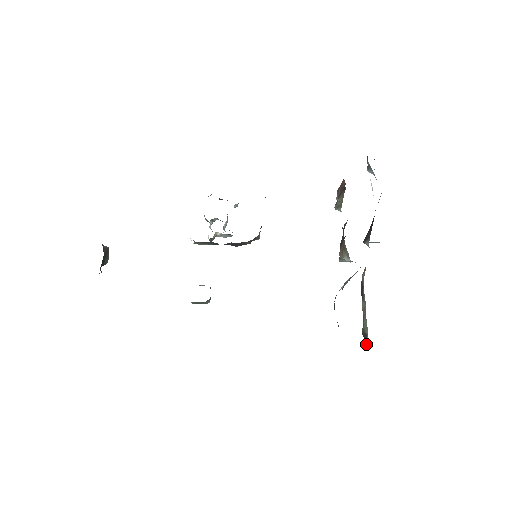
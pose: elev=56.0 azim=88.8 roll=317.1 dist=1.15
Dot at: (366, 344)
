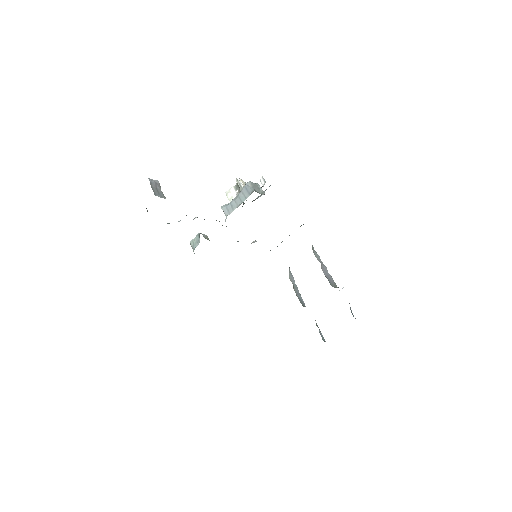
Dot at: occluded
